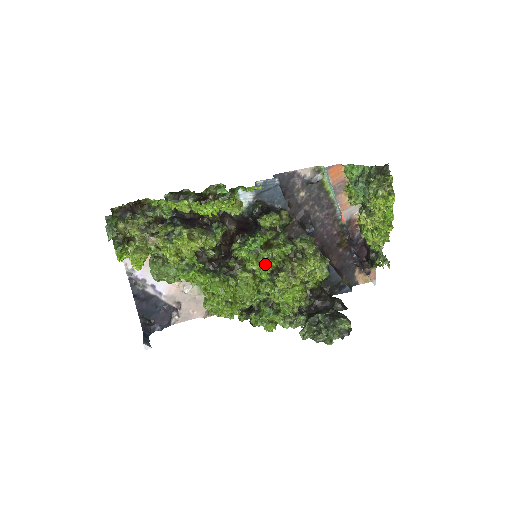
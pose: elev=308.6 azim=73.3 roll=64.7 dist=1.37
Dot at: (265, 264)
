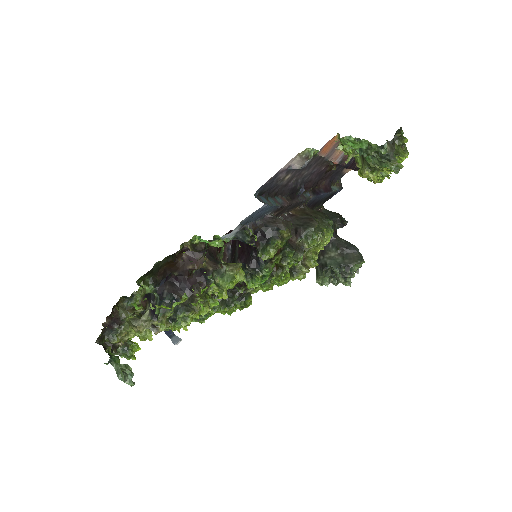
Dot at: (279, 282)
